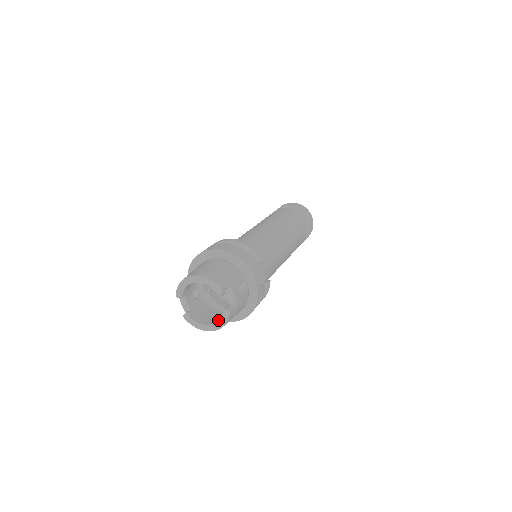
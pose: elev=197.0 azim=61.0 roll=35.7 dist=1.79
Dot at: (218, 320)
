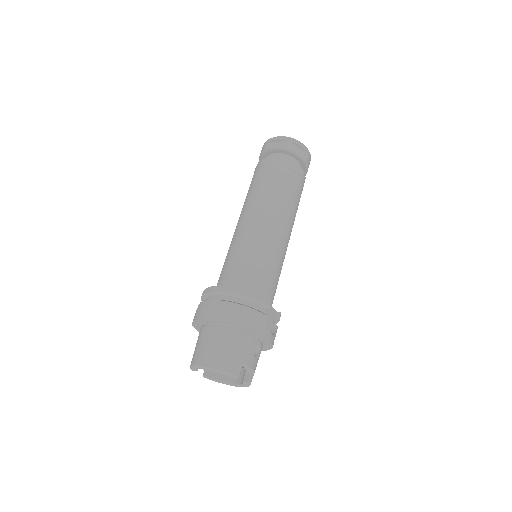
Dot at: (239, 384)
